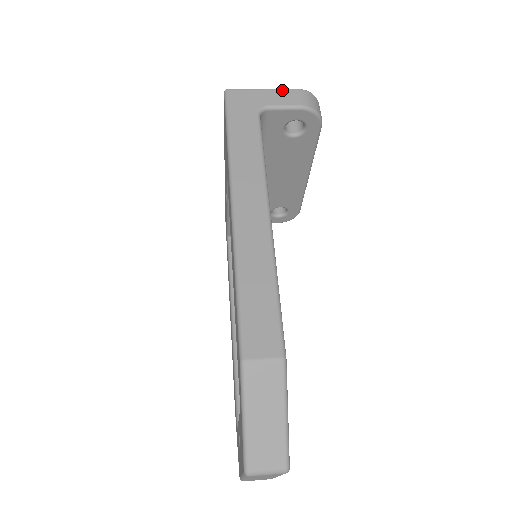
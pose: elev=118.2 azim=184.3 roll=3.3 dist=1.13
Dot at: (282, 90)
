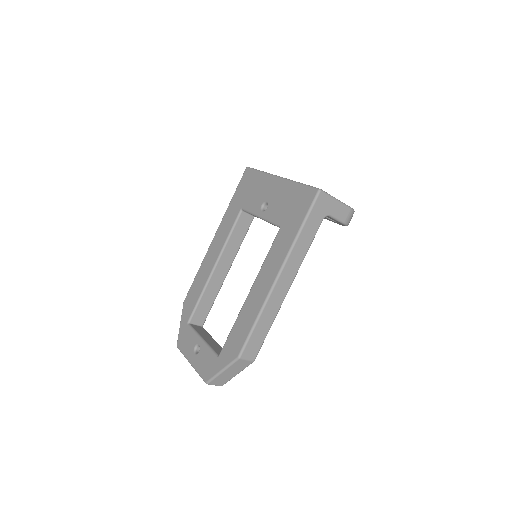
Dot at: (344, 206)
